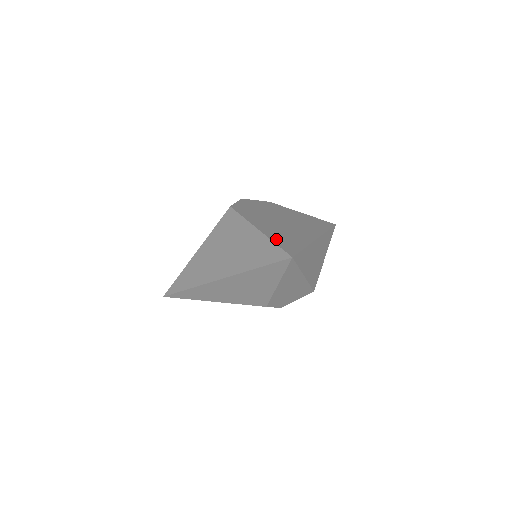
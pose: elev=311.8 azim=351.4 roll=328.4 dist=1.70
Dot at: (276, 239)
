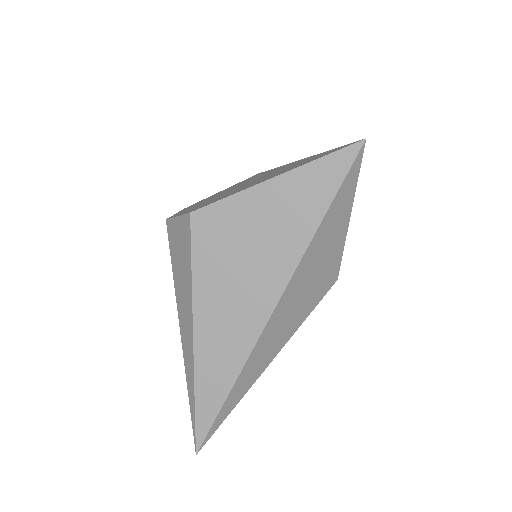
Dot at: (307, 162)
